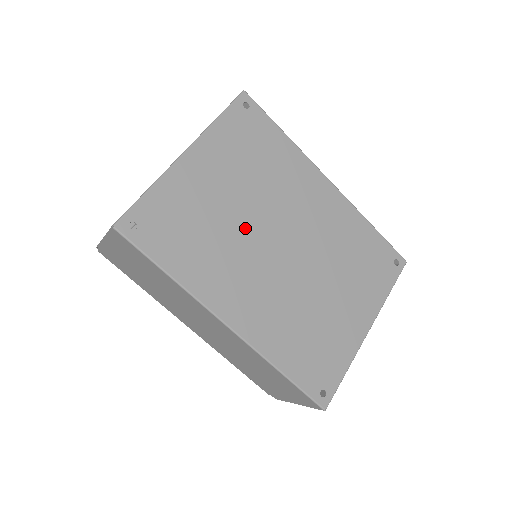
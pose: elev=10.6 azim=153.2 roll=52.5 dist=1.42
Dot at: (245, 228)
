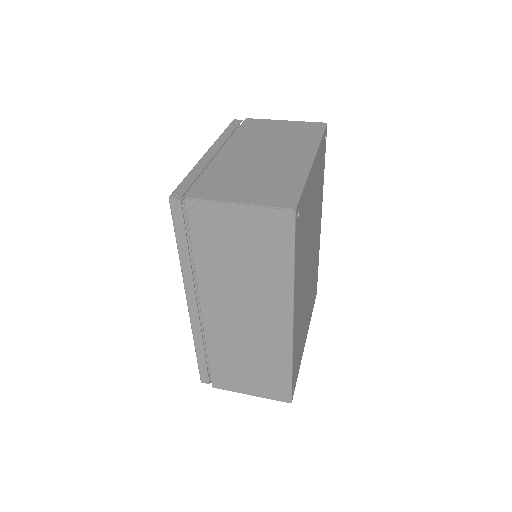
Dot at: occluded
